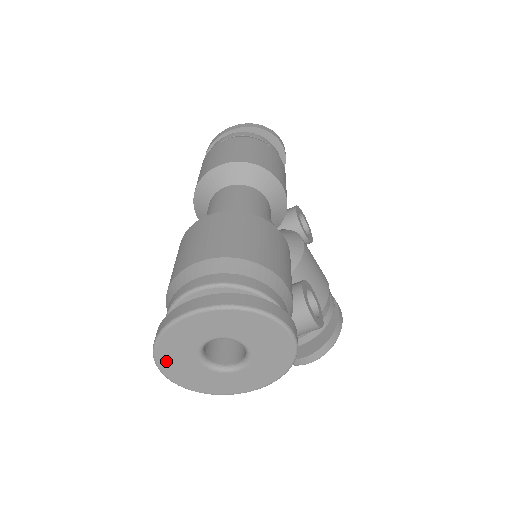
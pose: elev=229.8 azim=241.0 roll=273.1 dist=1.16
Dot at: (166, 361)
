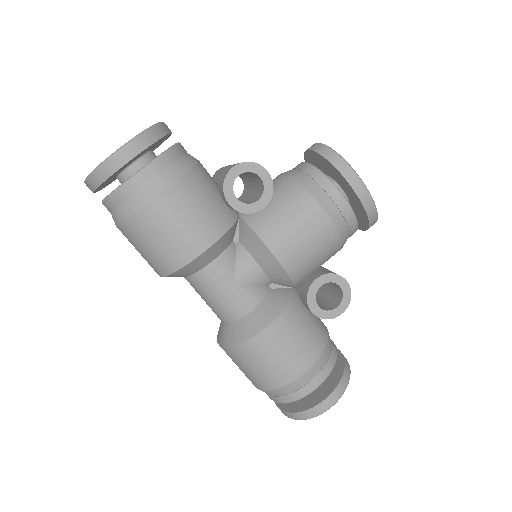
Dot at: occluded
